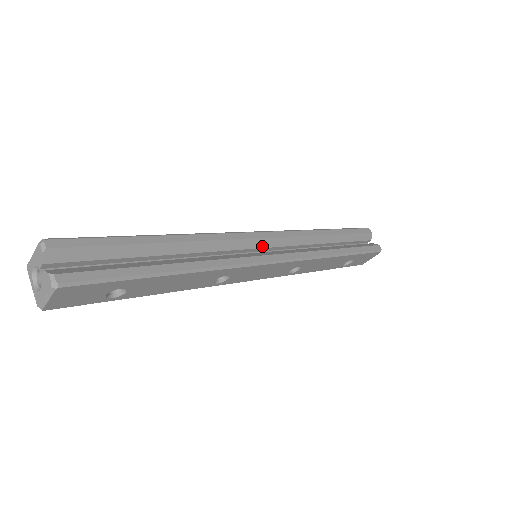
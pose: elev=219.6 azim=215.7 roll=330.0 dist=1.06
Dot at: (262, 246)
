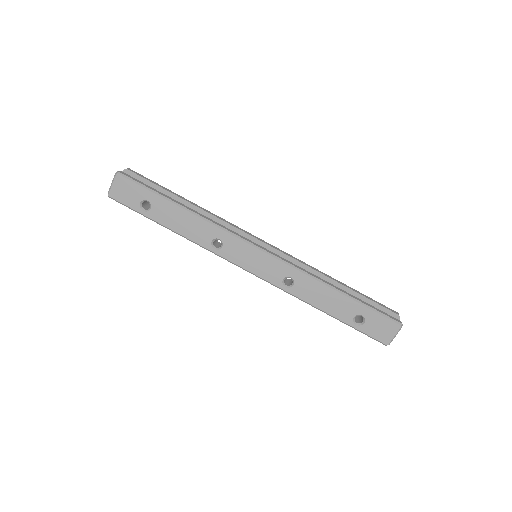
Dot at: occluded
